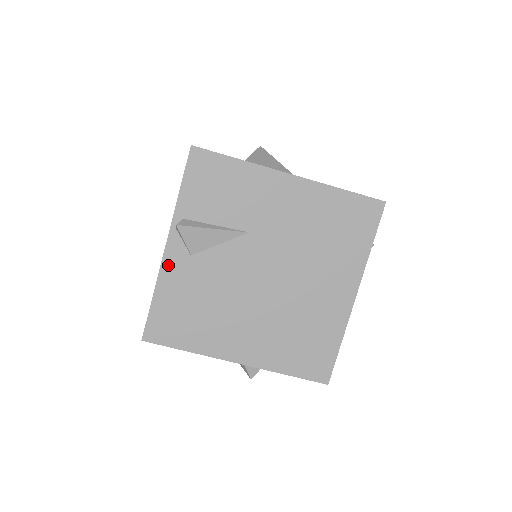
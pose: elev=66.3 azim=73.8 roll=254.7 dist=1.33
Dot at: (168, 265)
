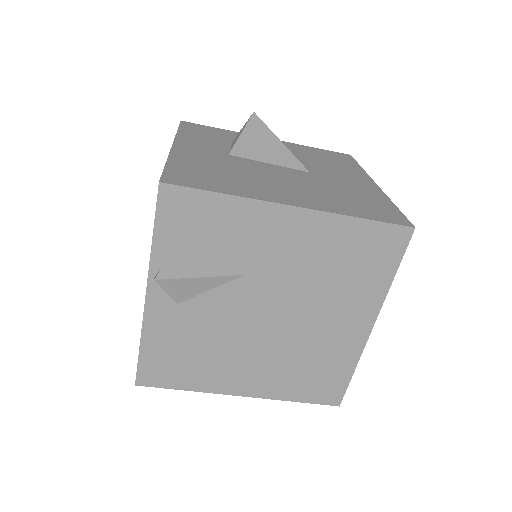
Dot at: (152, 315)
